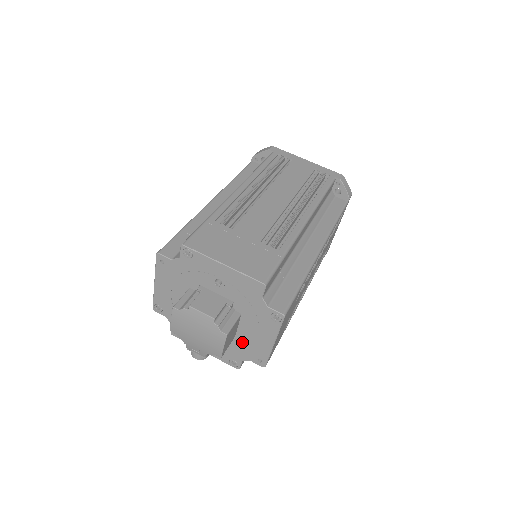
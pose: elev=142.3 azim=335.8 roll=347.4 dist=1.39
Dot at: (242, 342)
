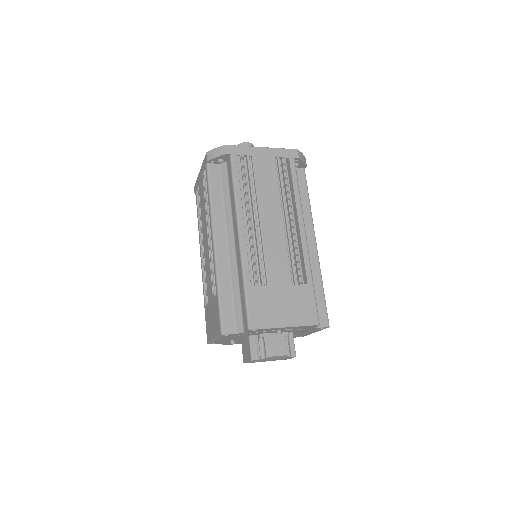
Dot at: occluded
